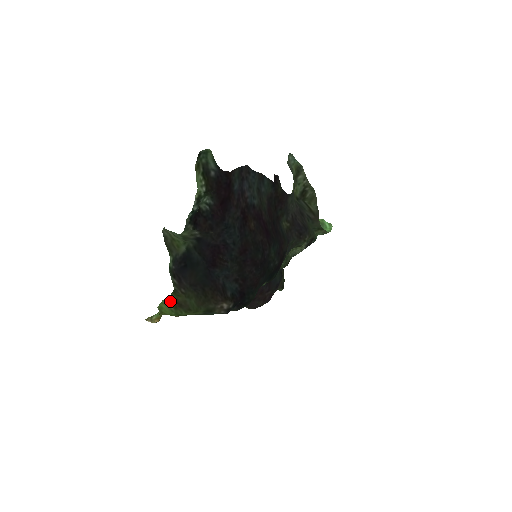
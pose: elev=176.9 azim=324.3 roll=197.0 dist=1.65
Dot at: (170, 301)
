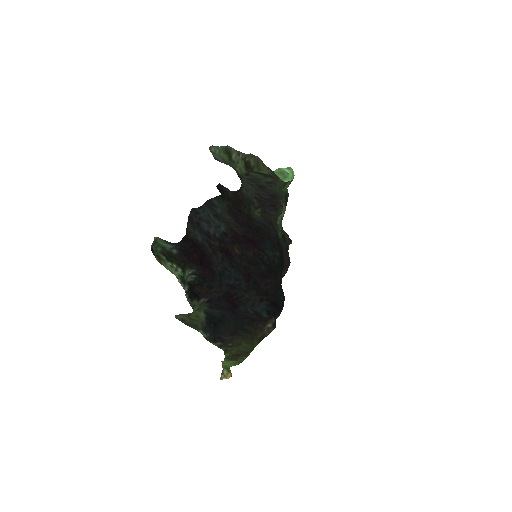
Dot at: (228, 359)
